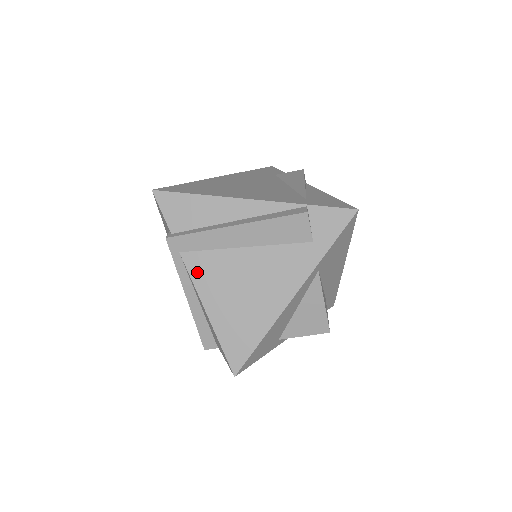
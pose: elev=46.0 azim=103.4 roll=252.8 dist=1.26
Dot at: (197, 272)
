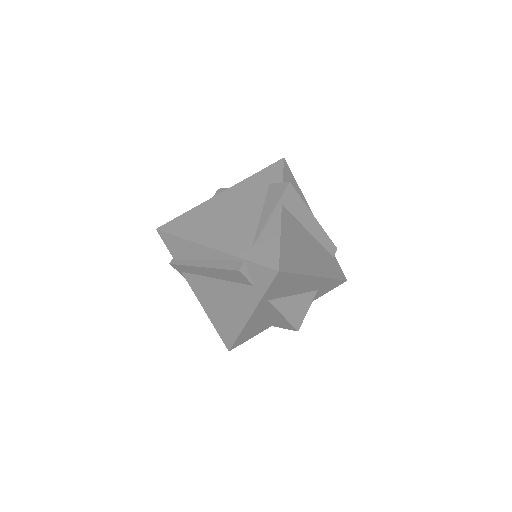
Dot at: (193, 286)
